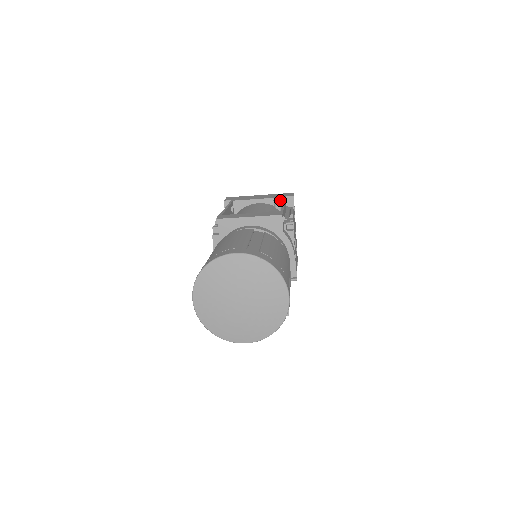
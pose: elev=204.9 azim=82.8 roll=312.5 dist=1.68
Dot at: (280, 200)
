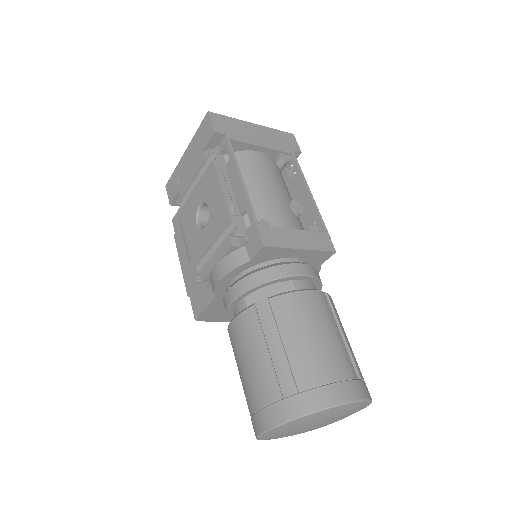
Dot at: (289, 160)
